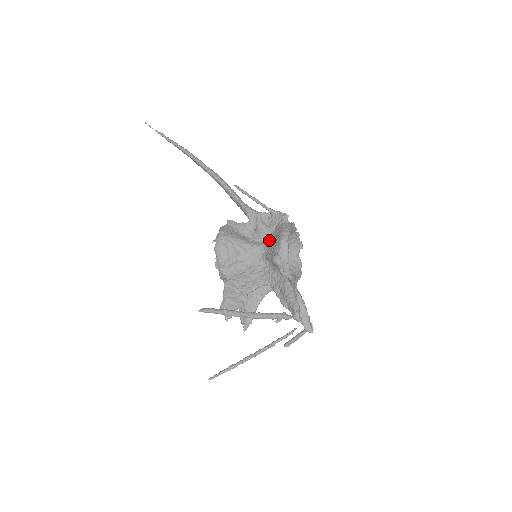
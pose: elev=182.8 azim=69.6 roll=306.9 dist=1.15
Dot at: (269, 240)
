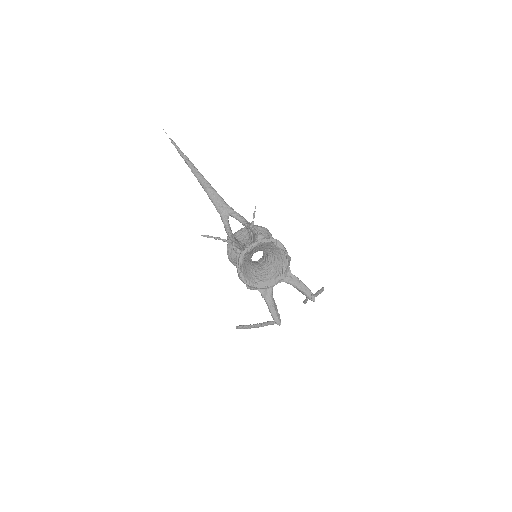
Dot at: occluded
